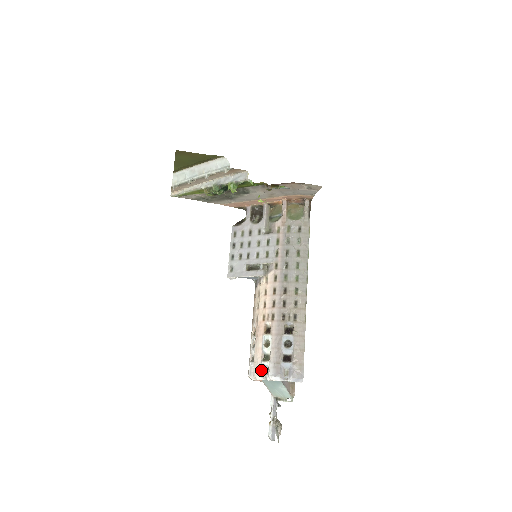
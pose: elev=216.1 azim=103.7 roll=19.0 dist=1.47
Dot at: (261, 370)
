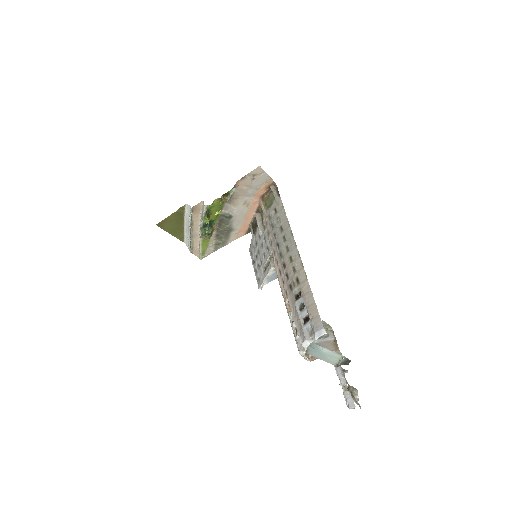
Dot at: (298, 345)
